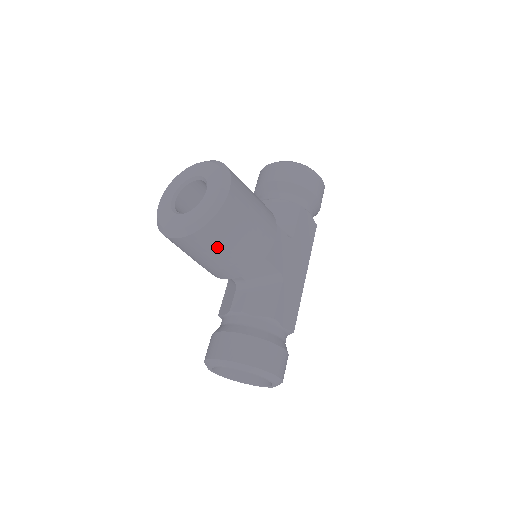
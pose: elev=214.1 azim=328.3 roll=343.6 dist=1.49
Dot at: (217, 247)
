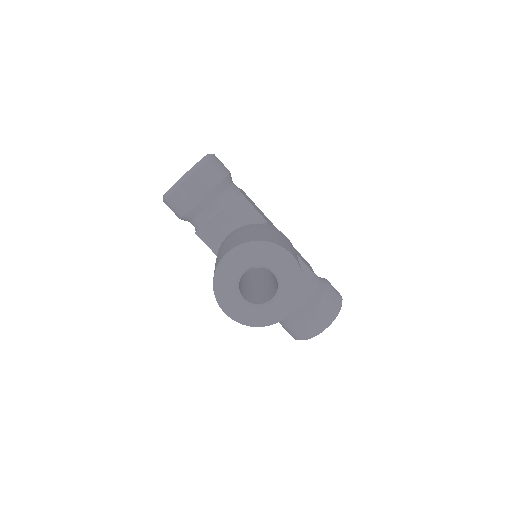
Dot at: occluded
